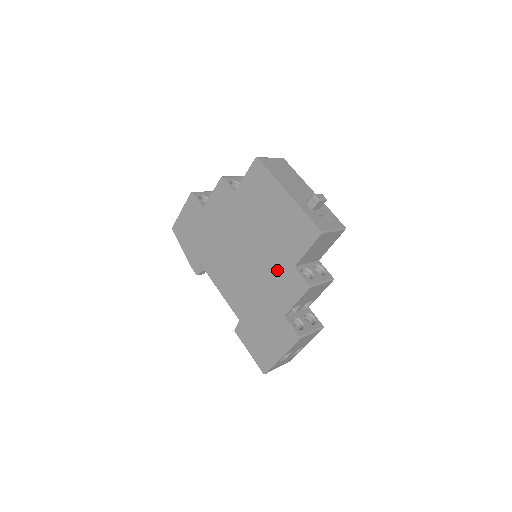
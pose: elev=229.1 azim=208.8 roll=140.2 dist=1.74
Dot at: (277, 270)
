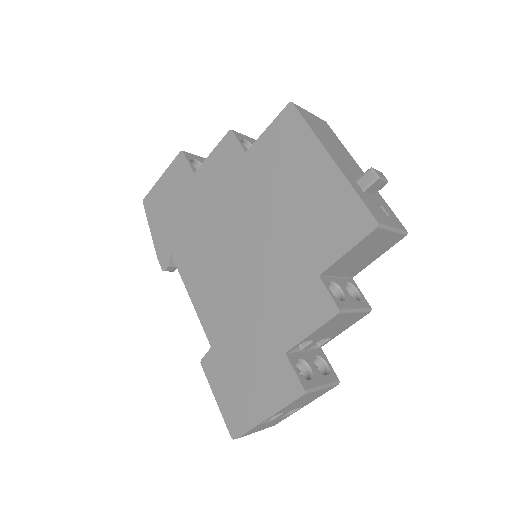
Dot at: (288, 277)
